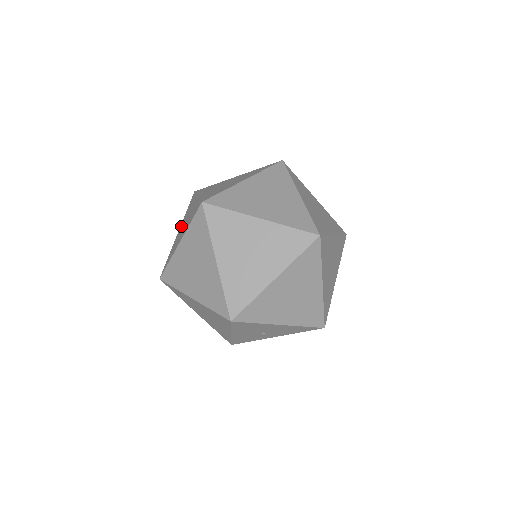
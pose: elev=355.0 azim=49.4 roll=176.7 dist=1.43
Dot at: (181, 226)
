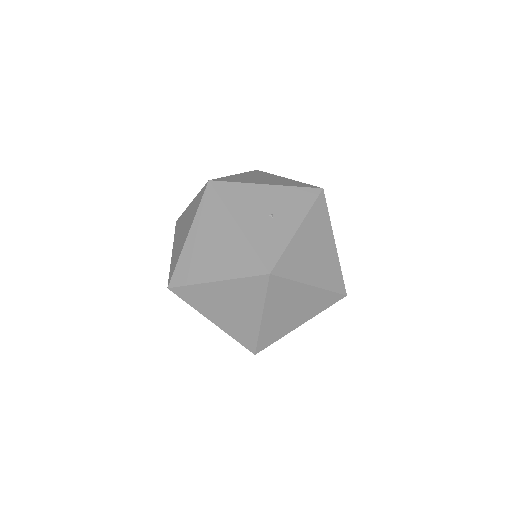
Dot at: occluded
